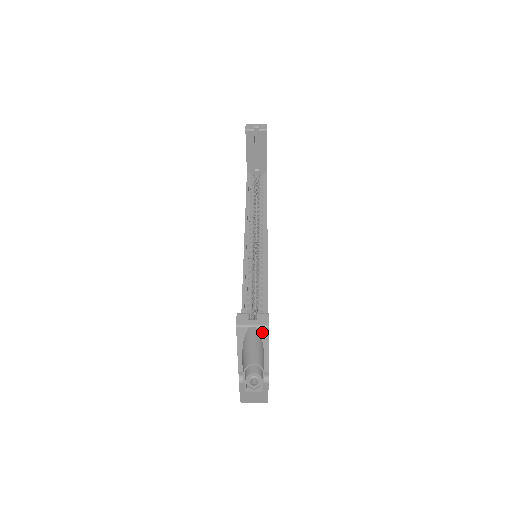
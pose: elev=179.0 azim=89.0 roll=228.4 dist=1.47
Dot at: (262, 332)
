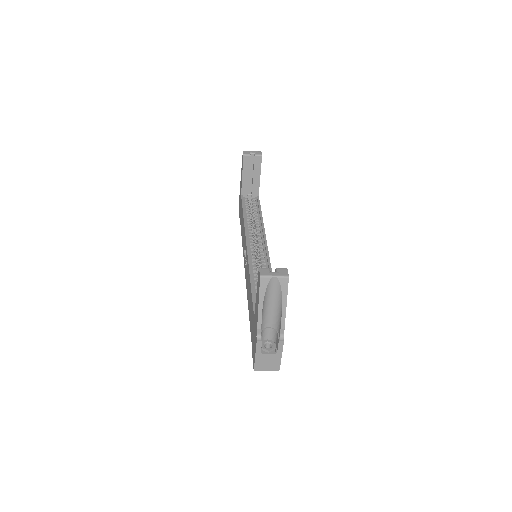
Dot at: (282, 283)
